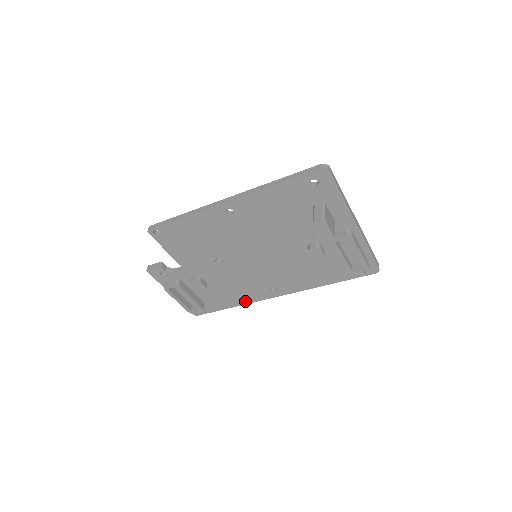
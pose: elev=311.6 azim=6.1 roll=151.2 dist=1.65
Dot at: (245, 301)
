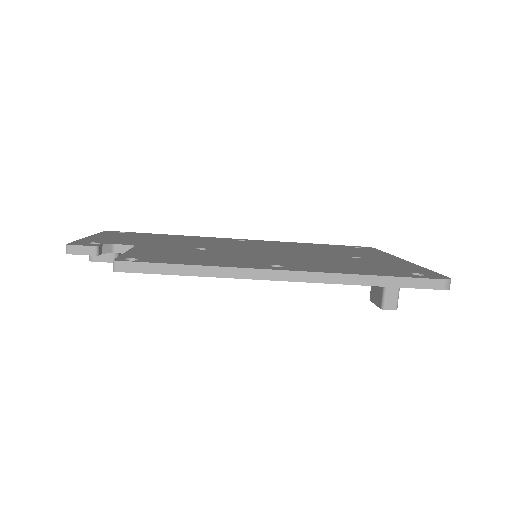
Dot at: occluded
